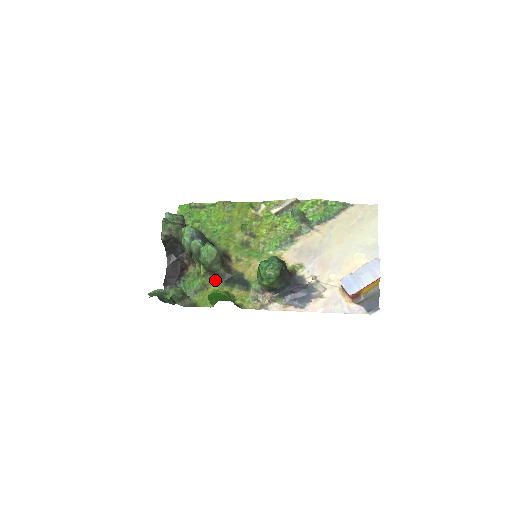
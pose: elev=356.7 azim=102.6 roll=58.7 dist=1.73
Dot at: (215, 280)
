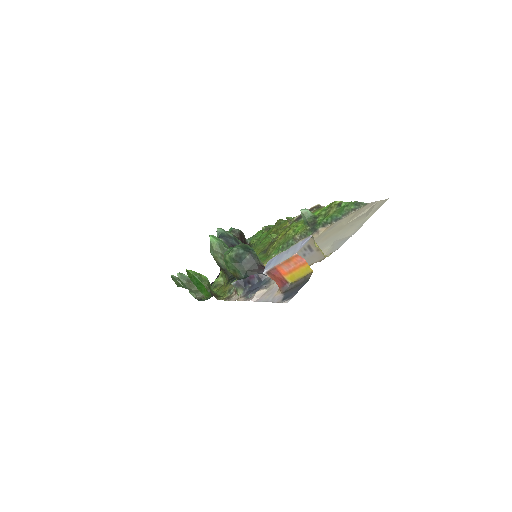
Dot at: (226, 279)
